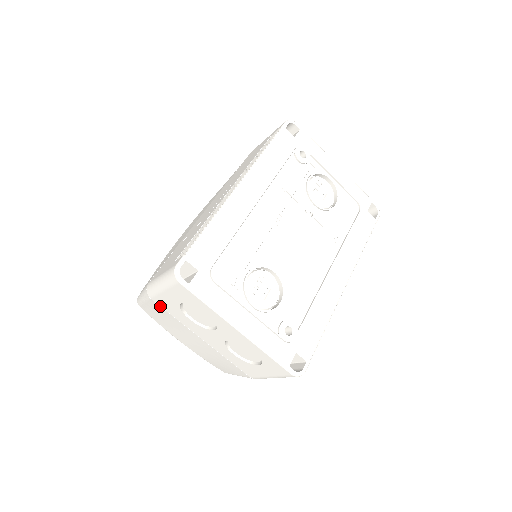
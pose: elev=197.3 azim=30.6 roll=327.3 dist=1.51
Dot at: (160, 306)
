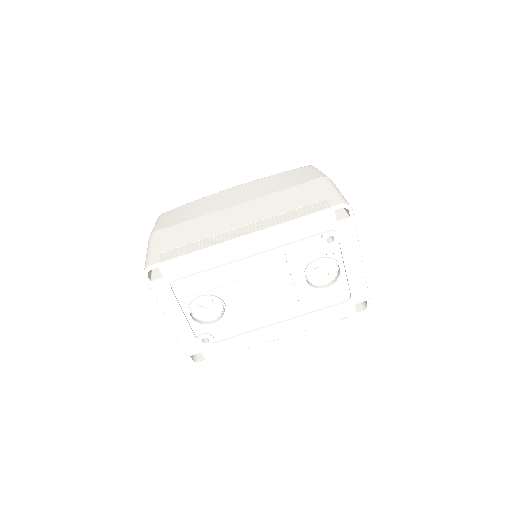
Dot at: occluded
